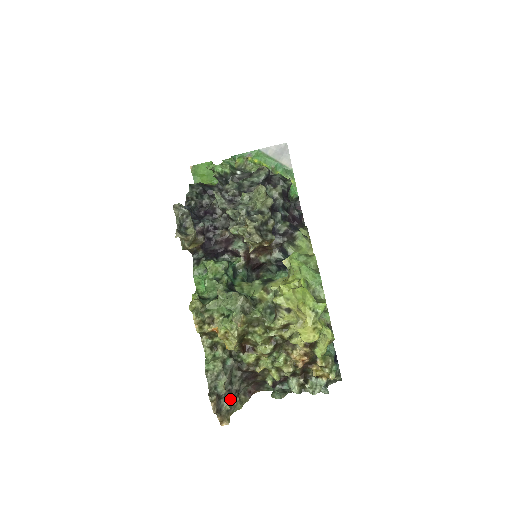
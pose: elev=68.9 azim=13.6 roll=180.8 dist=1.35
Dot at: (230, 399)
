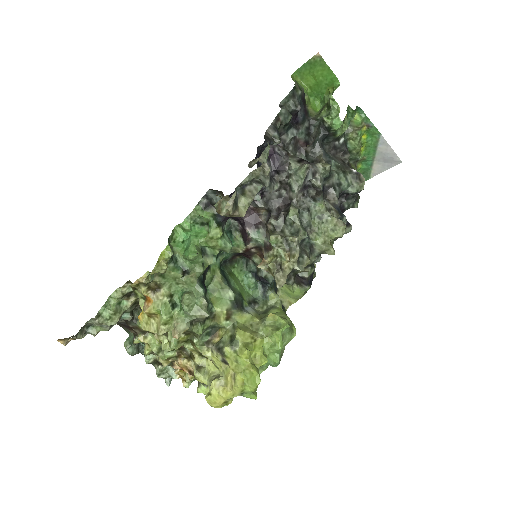
Dot at: occluded
